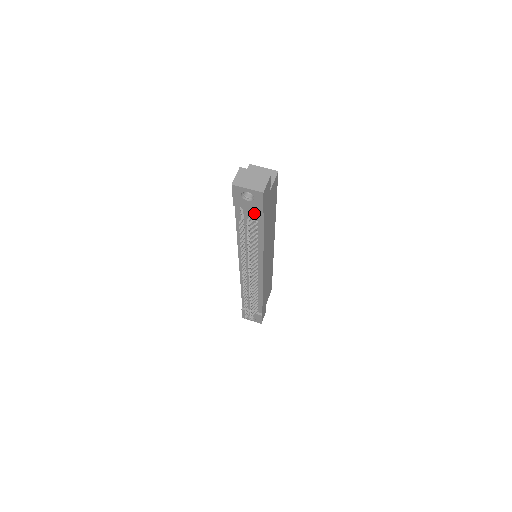
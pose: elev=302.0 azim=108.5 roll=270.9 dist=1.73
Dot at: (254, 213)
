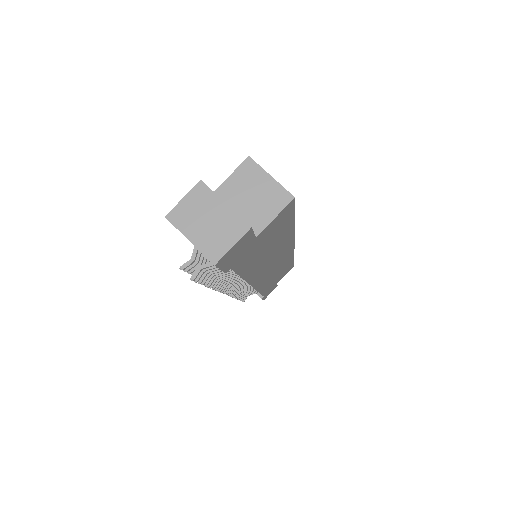
Dot at: occluded
